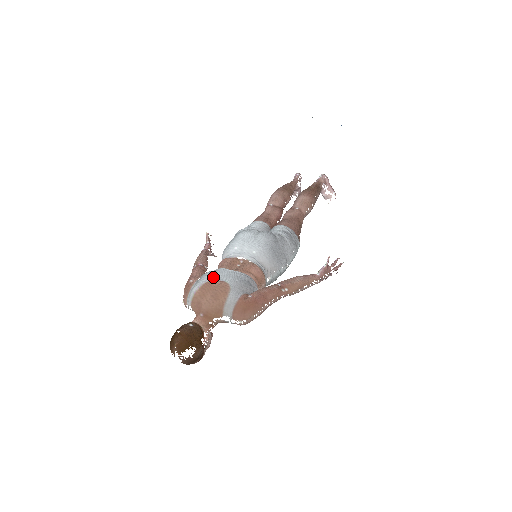
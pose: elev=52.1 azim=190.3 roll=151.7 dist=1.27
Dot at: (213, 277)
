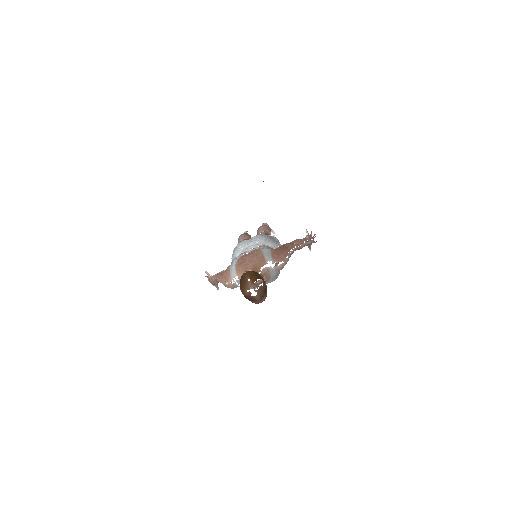
Dot at: (242, 254)
